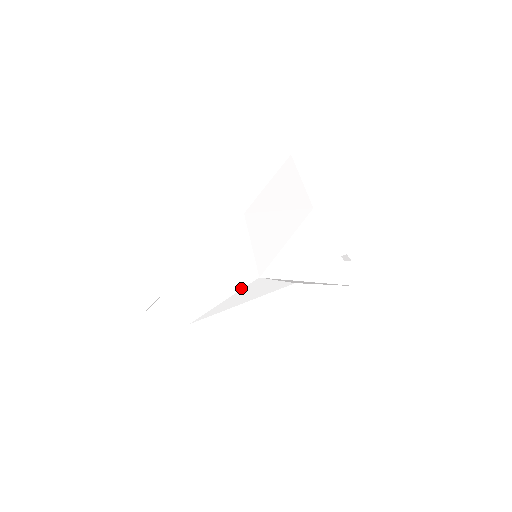
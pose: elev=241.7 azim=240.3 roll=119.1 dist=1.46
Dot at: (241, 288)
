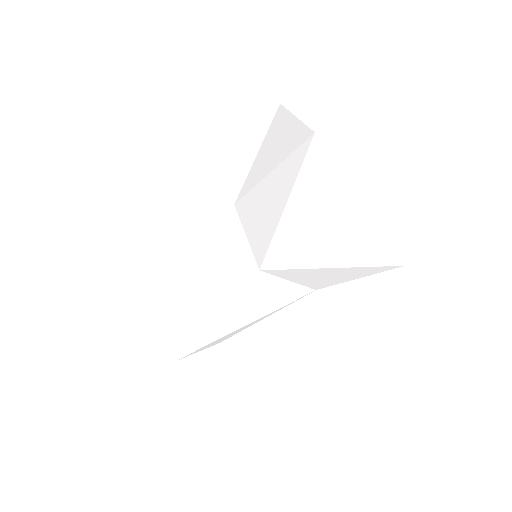
Dot at: (236, 292)
